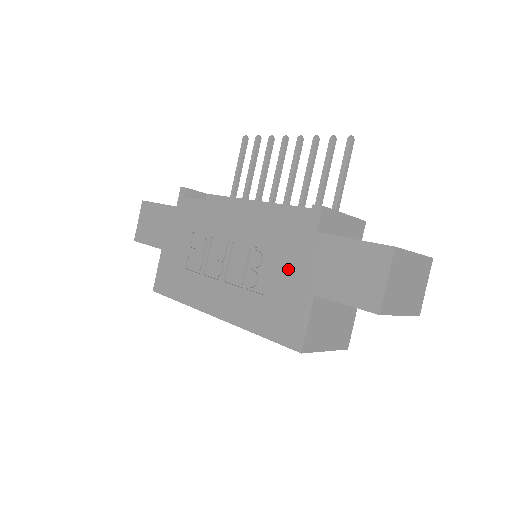
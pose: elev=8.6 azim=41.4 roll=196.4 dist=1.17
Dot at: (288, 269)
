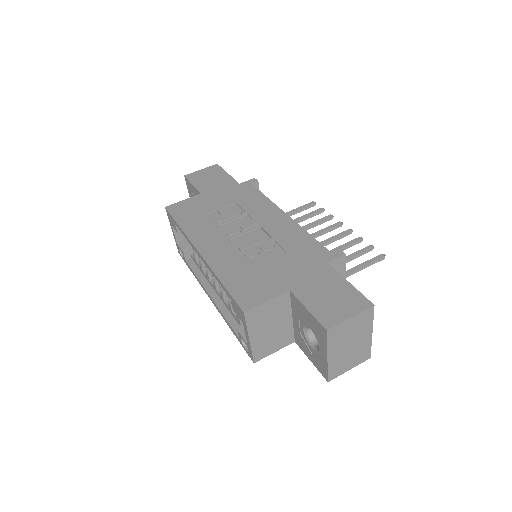
Dot at: (286, 265)
